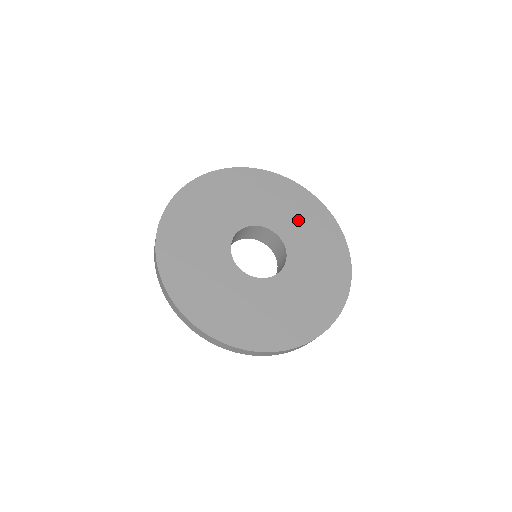
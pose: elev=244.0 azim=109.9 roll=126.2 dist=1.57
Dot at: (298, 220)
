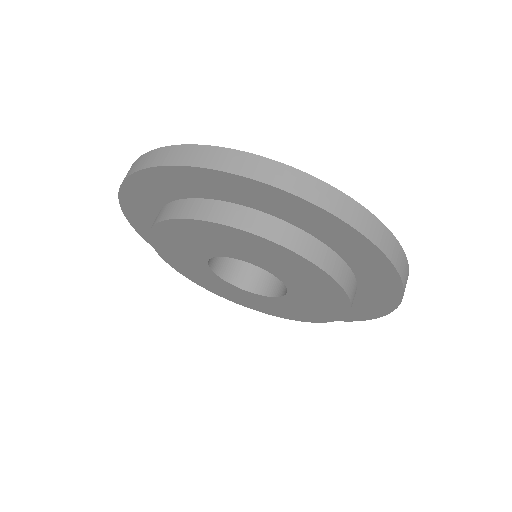
Dot at: occluded
